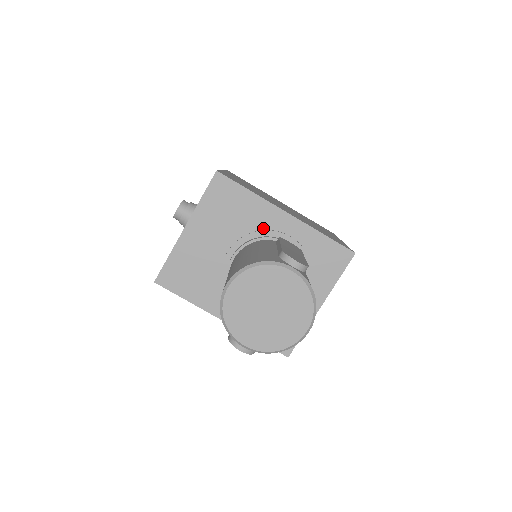
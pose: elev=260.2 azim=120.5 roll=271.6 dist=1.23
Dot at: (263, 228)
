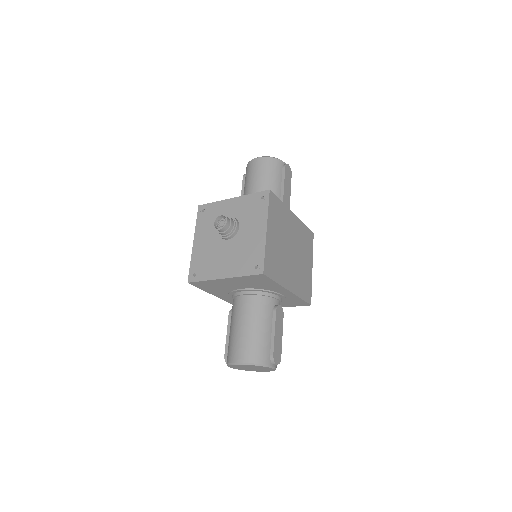
Dot at: (271, 290)
